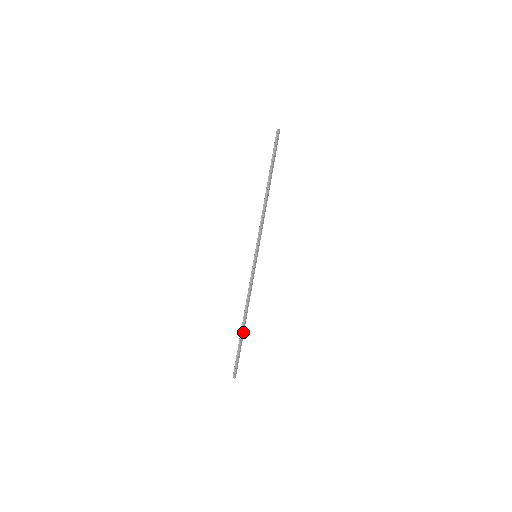
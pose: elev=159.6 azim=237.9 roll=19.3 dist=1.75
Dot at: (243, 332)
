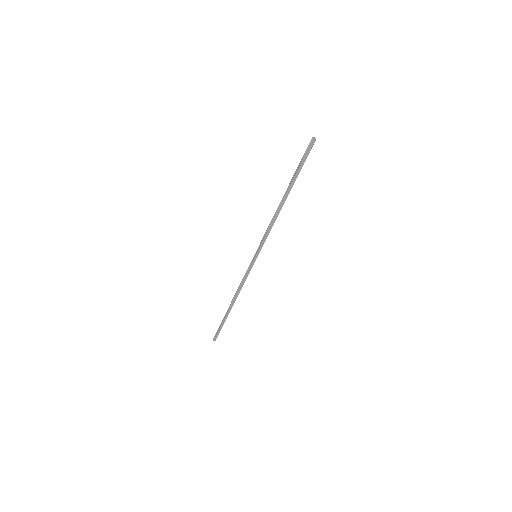
Dot at: (229, 311)
